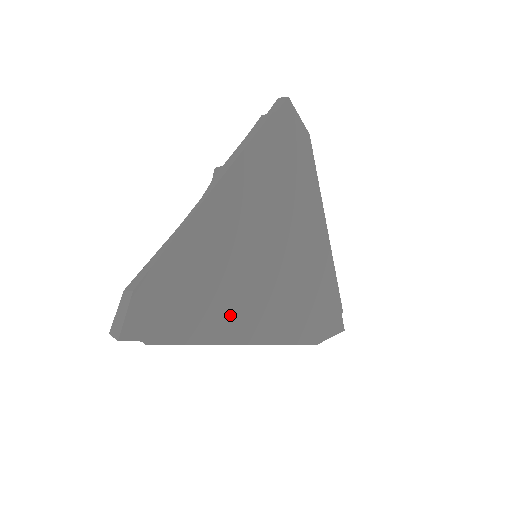
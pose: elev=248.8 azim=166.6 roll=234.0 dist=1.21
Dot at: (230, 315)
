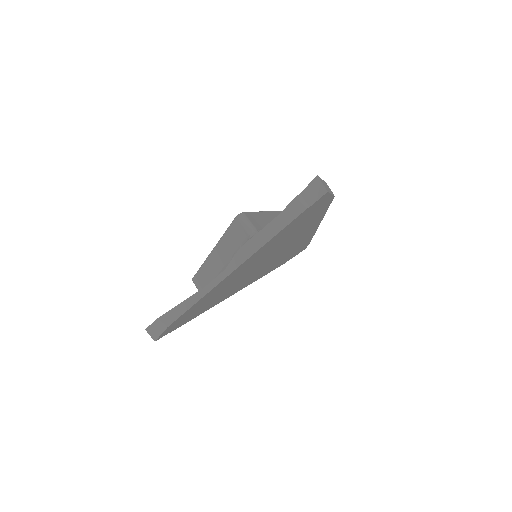
Dot at: (228, 293)
